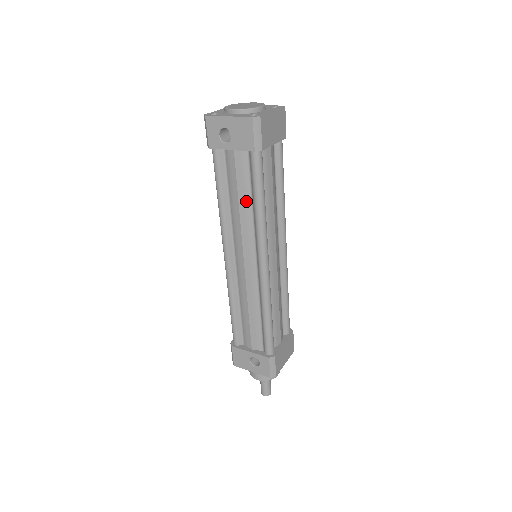
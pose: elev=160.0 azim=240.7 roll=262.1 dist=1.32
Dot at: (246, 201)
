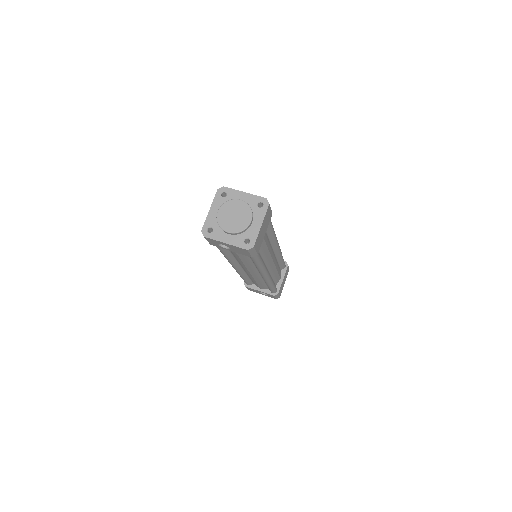
Dot at: (247, 260)
